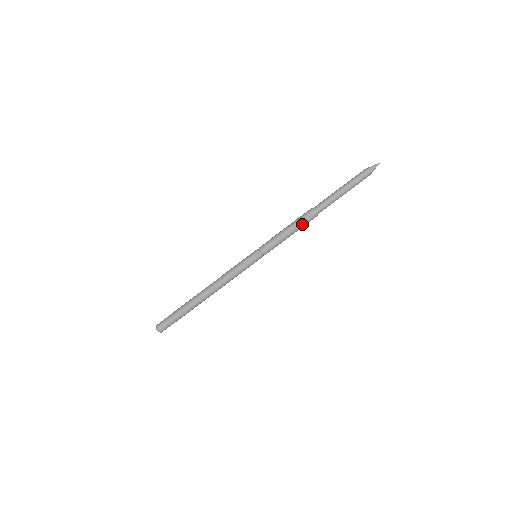
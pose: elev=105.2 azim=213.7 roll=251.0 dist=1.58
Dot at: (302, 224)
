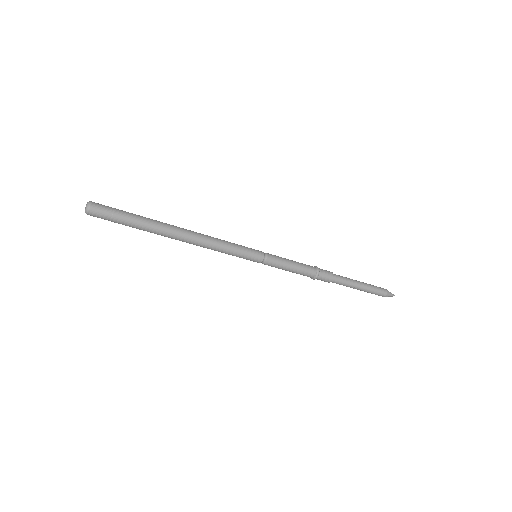
Dot at: (317, 273)
